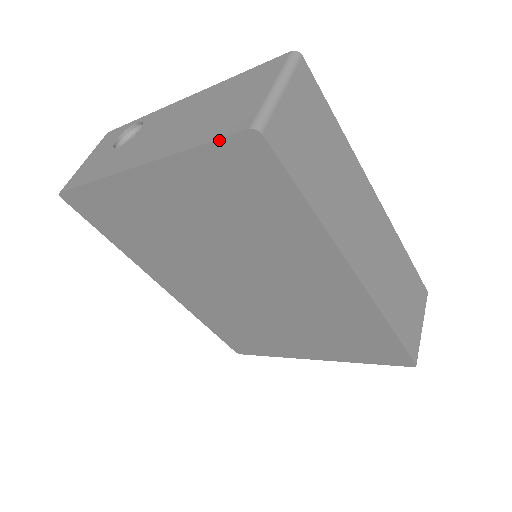
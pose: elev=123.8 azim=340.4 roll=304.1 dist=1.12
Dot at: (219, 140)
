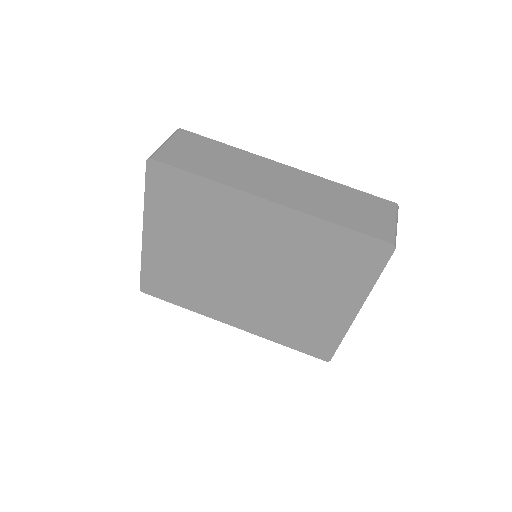
Dot at: (146, 179)
